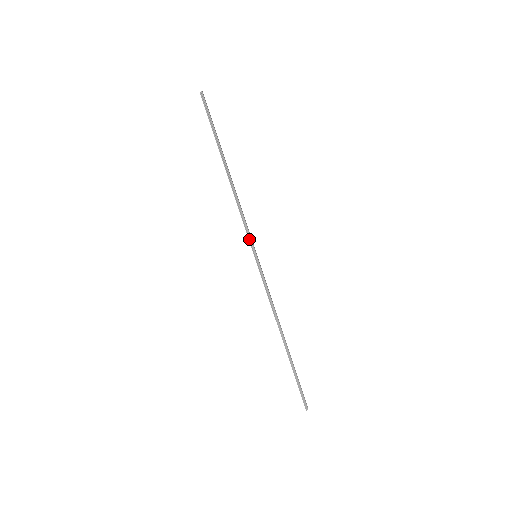
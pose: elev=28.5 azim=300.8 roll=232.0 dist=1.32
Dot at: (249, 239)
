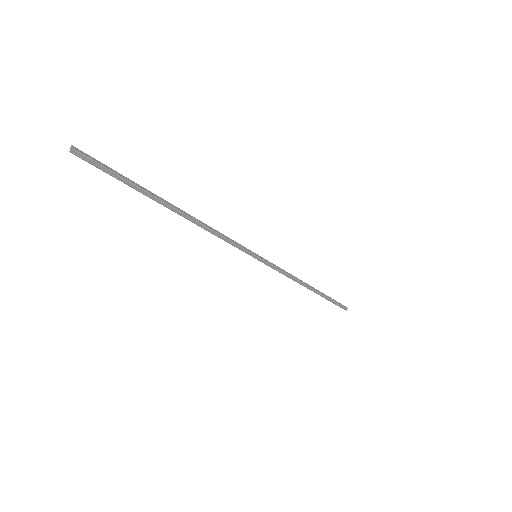
Dot at: occluded
